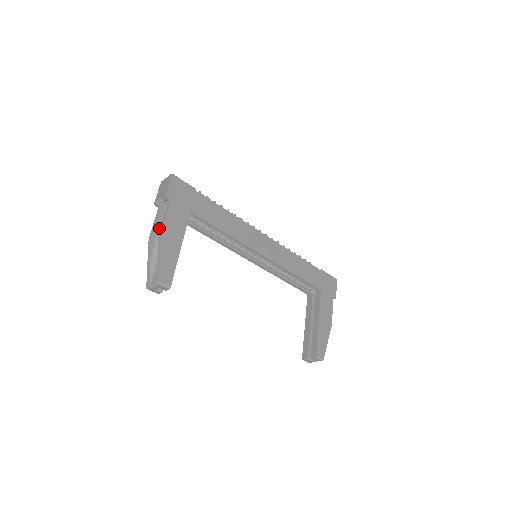
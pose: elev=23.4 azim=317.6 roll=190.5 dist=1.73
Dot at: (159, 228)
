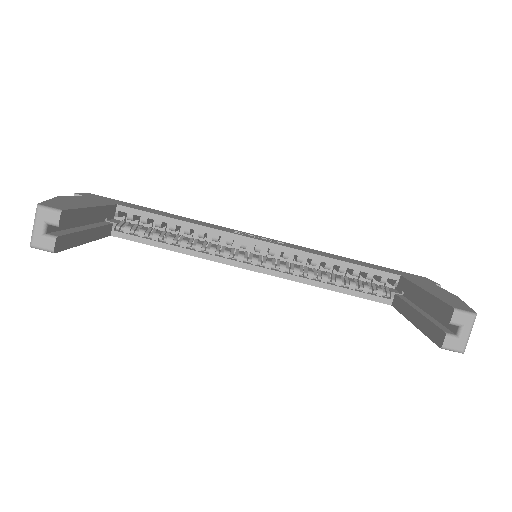
Dot at: occluded
